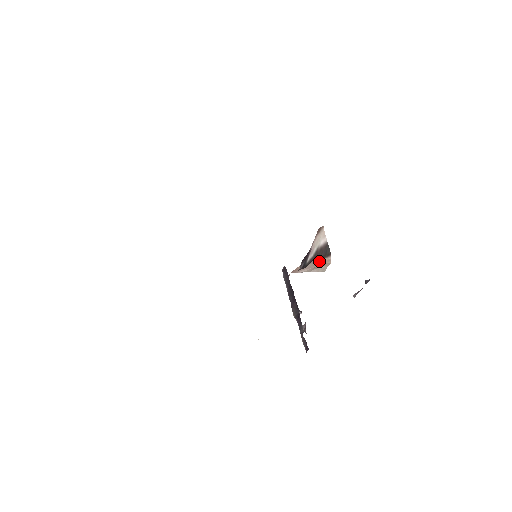
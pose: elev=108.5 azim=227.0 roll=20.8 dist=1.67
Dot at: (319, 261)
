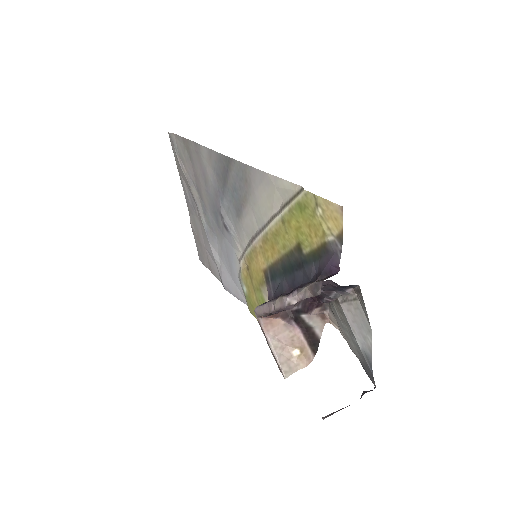
Dot at: (303, 342)
